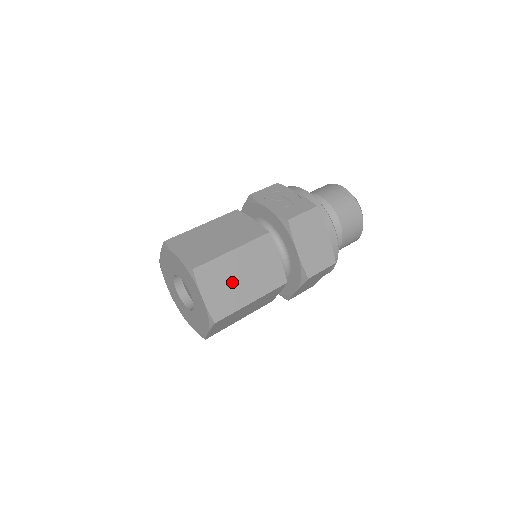
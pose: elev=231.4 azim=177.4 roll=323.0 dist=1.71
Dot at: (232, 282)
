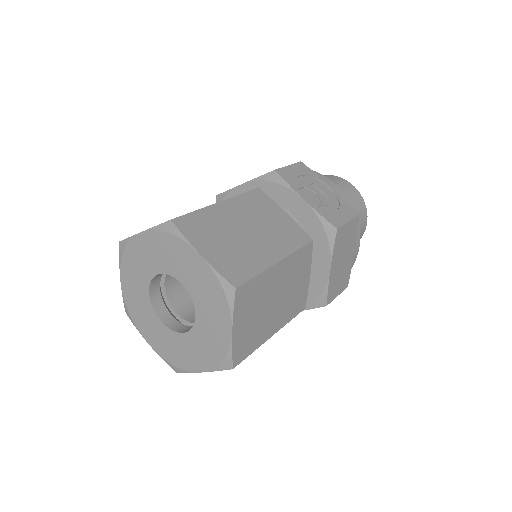
Dot at: (265, 308)
